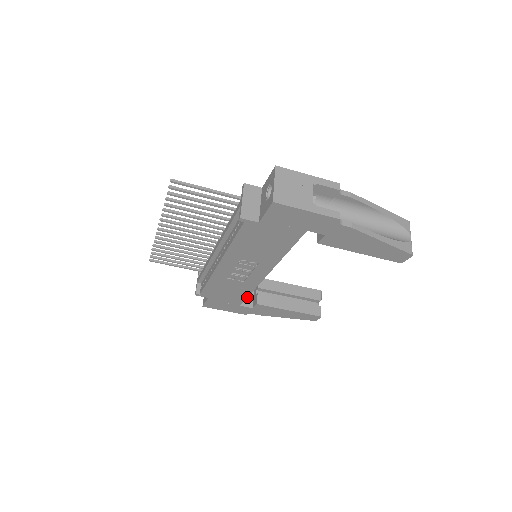
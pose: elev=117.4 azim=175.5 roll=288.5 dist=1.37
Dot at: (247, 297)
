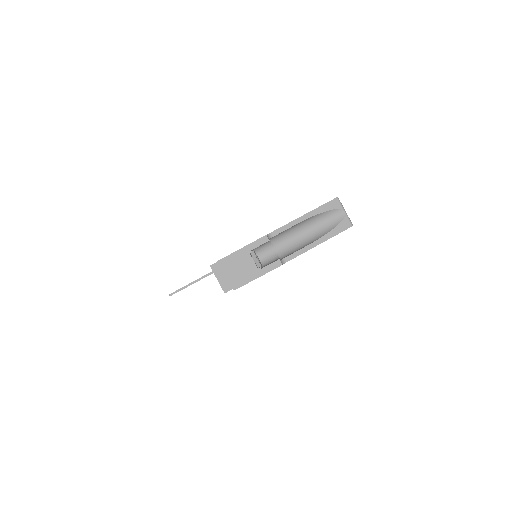
Dot at: occluded
